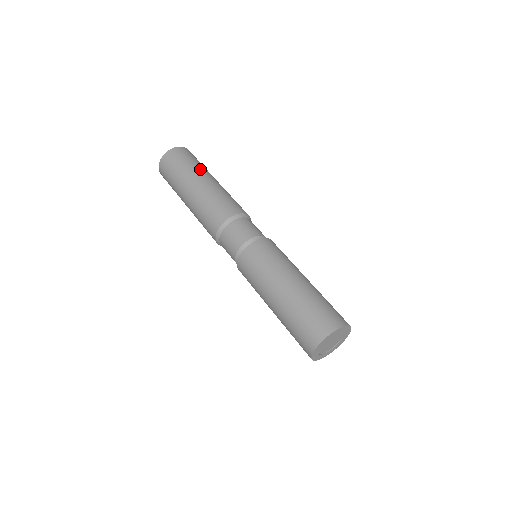
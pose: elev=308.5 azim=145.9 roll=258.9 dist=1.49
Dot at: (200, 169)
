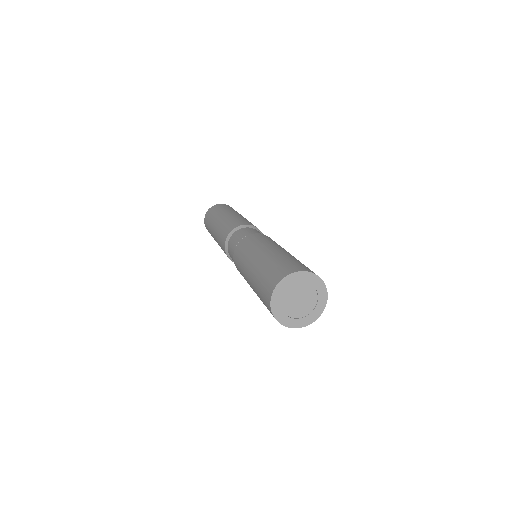
Dot at: occluded
